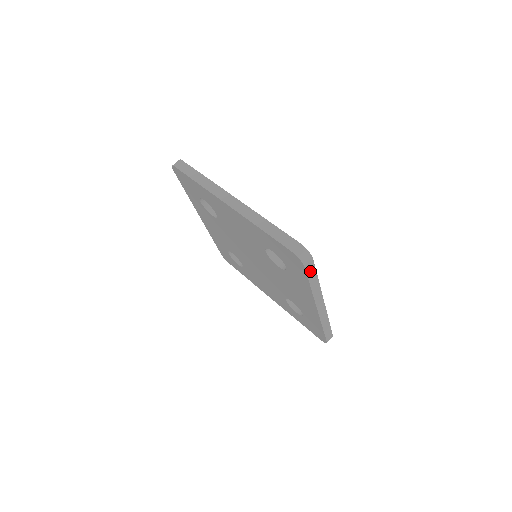
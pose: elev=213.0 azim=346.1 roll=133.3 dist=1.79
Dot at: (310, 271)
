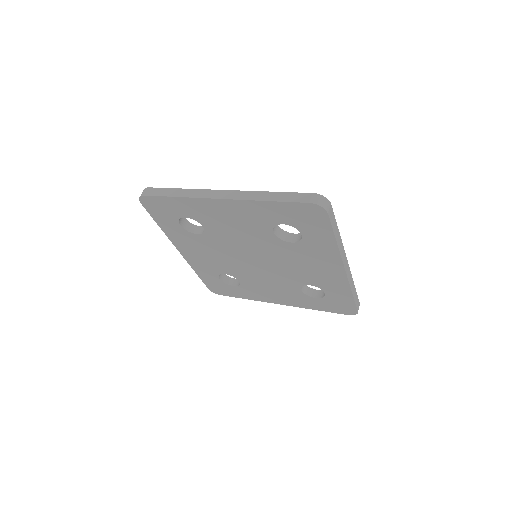
Dot at: (332, 219)
